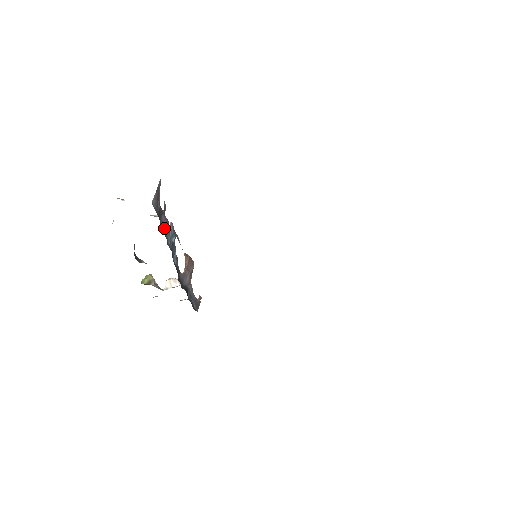
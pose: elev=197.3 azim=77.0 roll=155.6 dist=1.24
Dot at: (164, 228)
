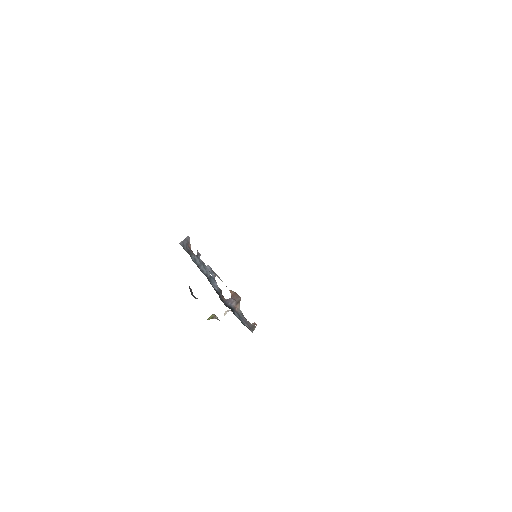
Dot at: (197, 263)
